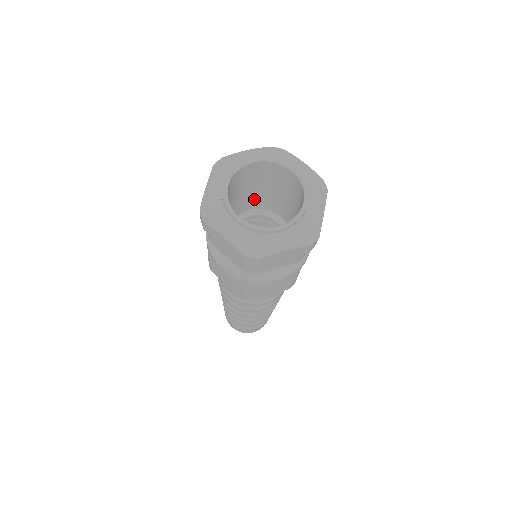
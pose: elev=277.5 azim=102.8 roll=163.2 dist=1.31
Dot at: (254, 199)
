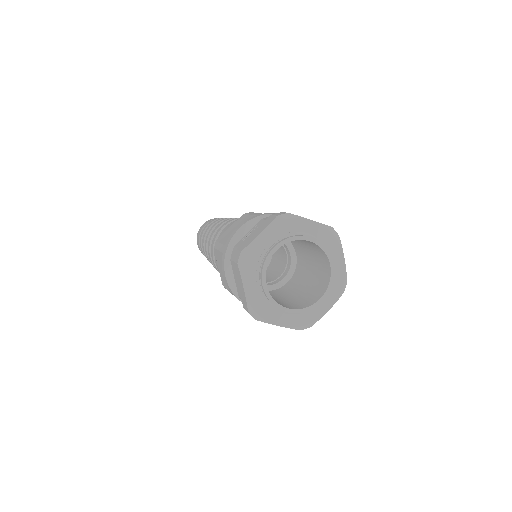
Dot at: occluded
